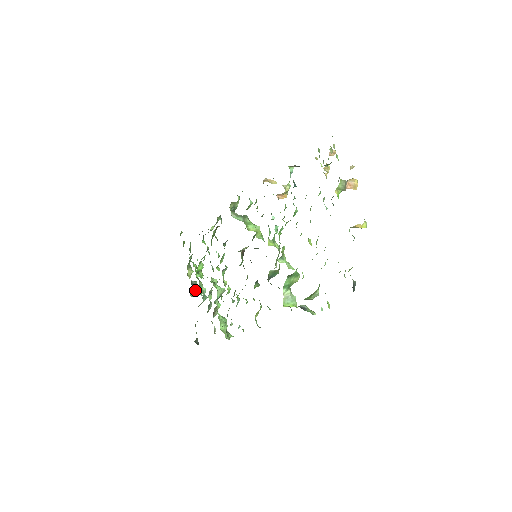
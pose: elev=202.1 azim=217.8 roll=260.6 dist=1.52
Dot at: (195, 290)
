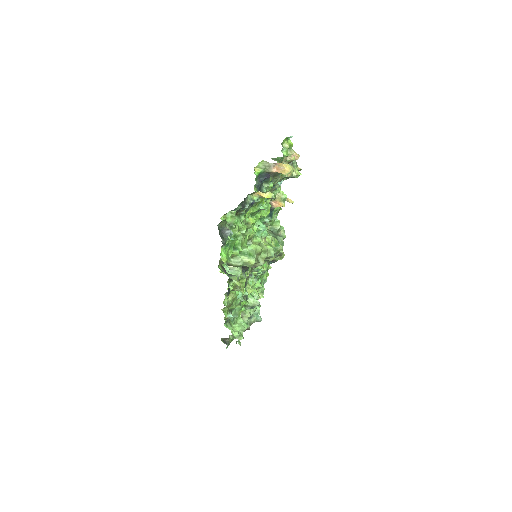
Dot at: occluded
